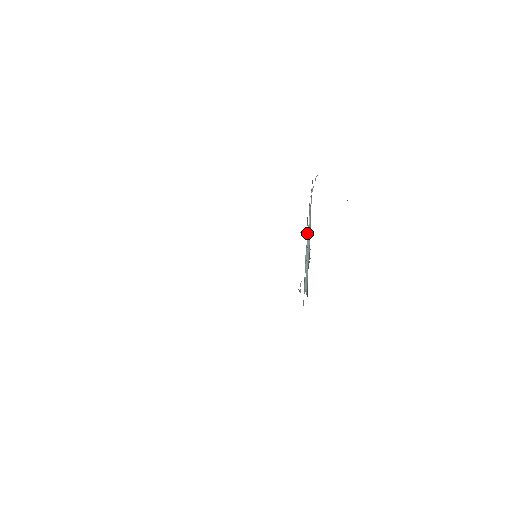
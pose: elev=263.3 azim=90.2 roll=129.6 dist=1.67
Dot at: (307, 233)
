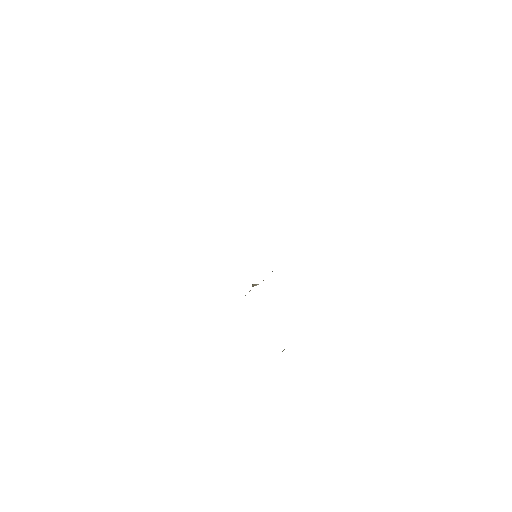
Dot at: occluded
